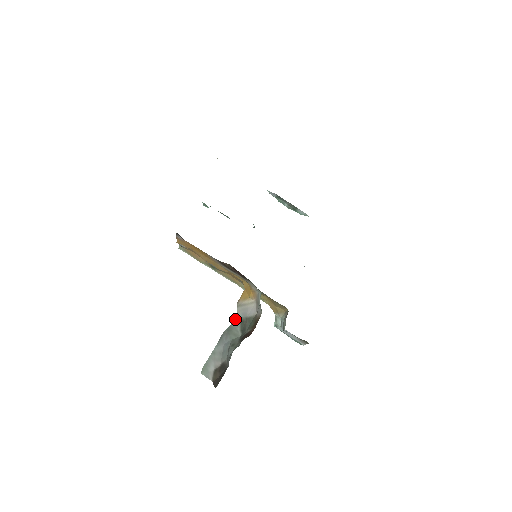
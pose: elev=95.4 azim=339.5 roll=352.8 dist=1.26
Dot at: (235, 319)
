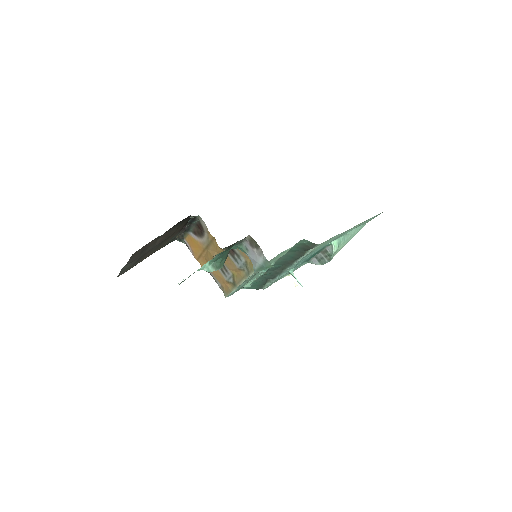
Dot at: occluded
